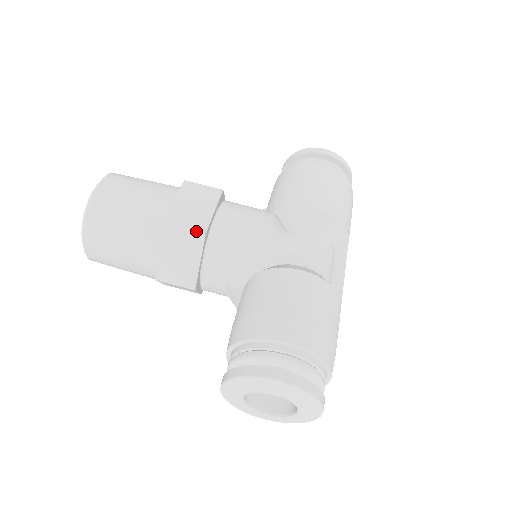
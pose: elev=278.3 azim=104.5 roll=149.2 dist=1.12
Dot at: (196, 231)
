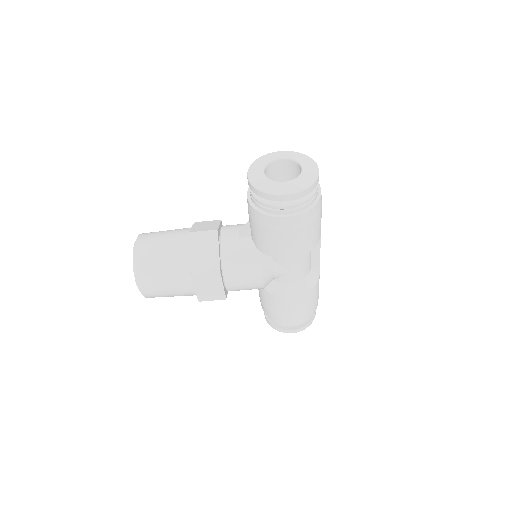
Dot at: occluded
